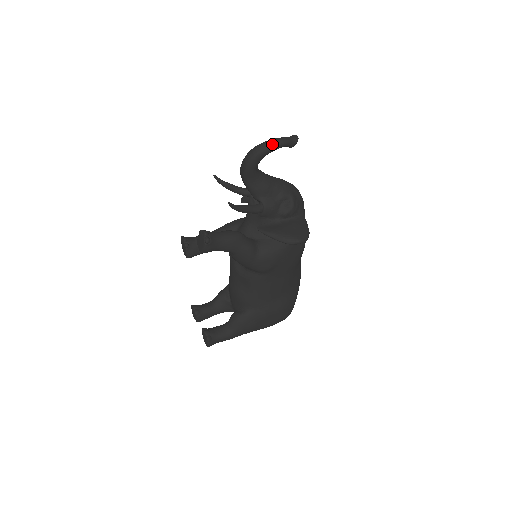
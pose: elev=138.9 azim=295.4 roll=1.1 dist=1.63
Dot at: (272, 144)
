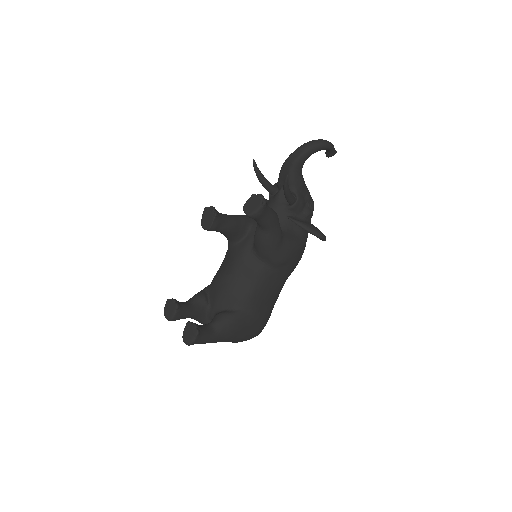
Dot at: (328, 143)
